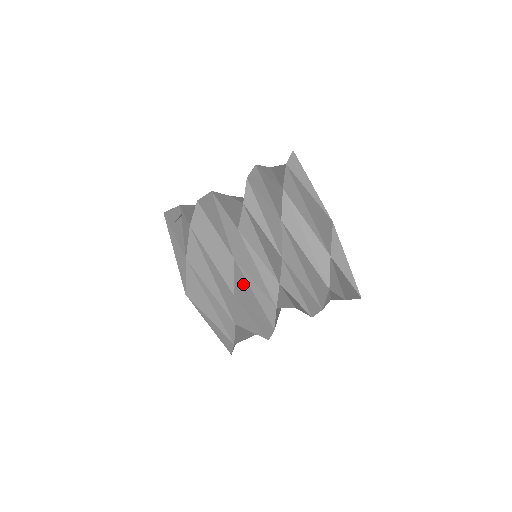
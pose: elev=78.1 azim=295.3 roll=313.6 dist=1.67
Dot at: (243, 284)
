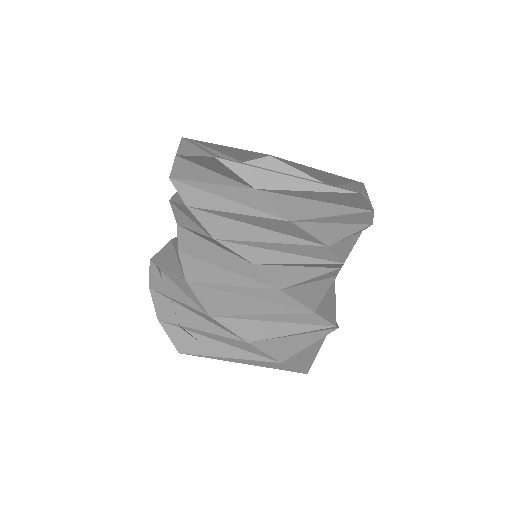
Dot at: (220, 297)
